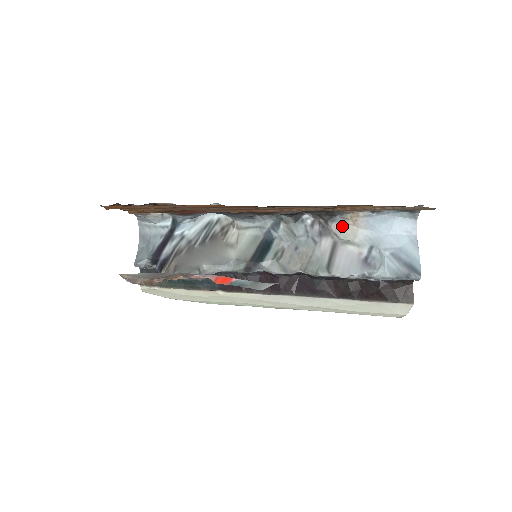
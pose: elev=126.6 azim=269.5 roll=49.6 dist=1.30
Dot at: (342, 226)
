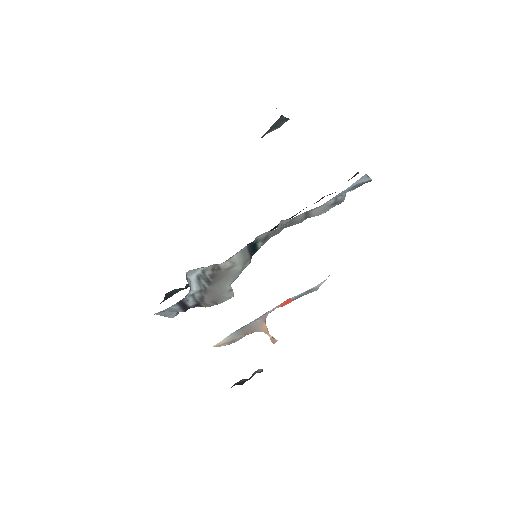
Dot at: occluded
